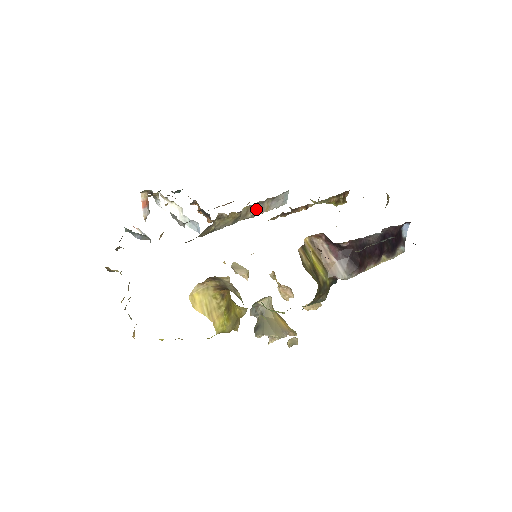
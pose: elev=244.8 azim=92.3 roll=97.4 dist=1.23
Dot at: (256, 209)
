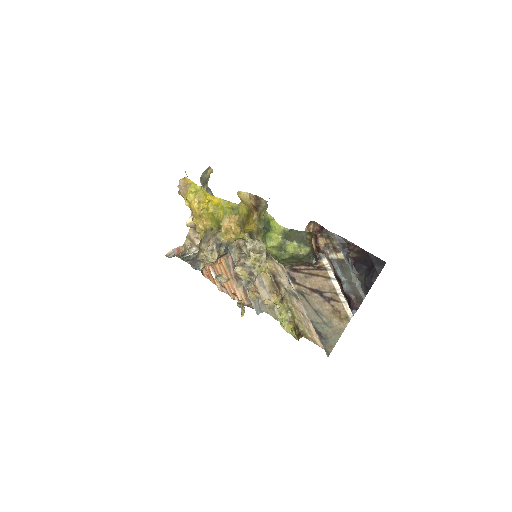
Dot at: (248, 283)
